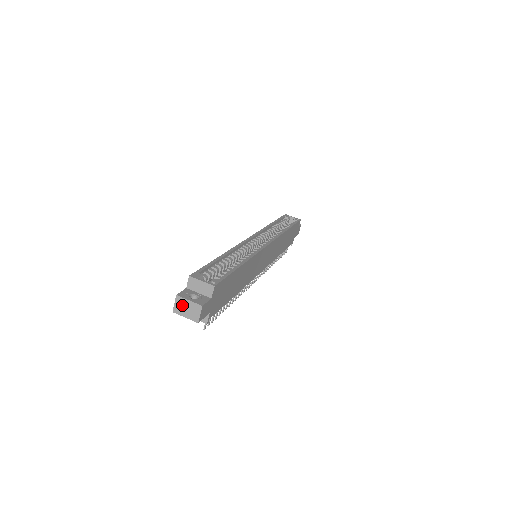
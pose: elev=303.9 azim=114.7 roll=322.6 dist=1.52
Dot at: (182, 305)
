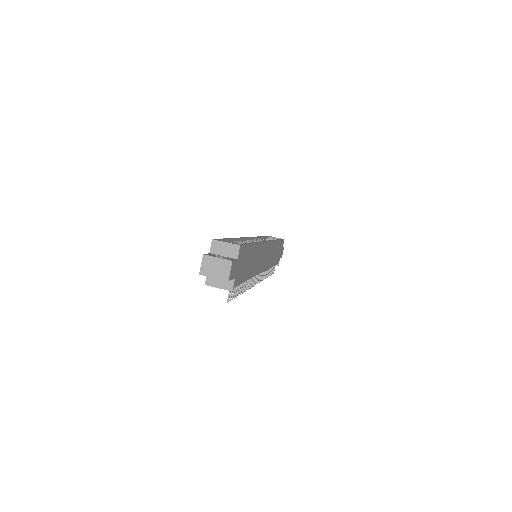
Dot at: (210, 264)
